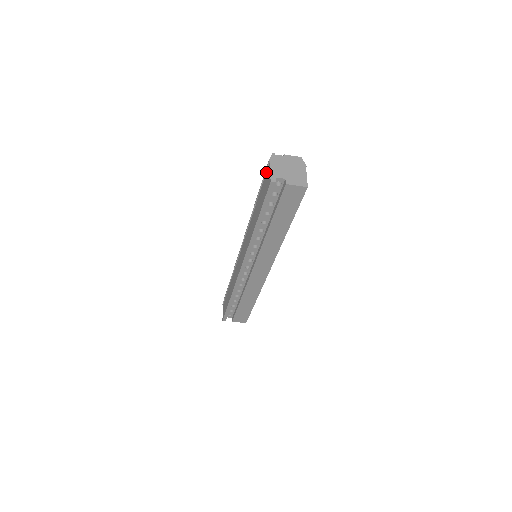
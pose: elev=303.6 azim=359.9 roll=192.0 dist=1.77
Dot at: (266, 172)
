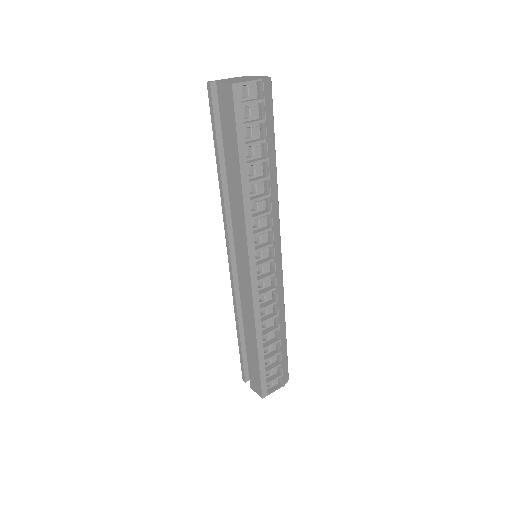
Dot at: occluded
